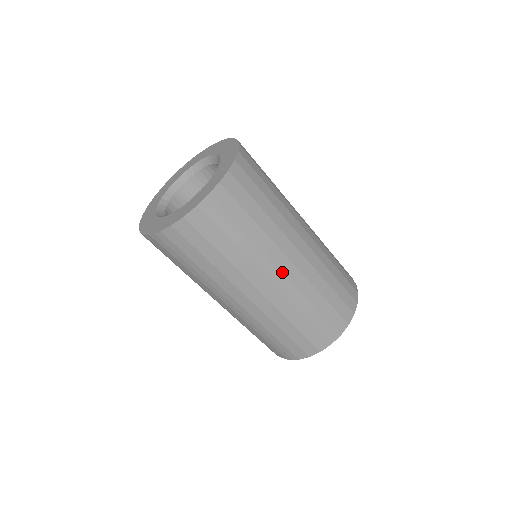
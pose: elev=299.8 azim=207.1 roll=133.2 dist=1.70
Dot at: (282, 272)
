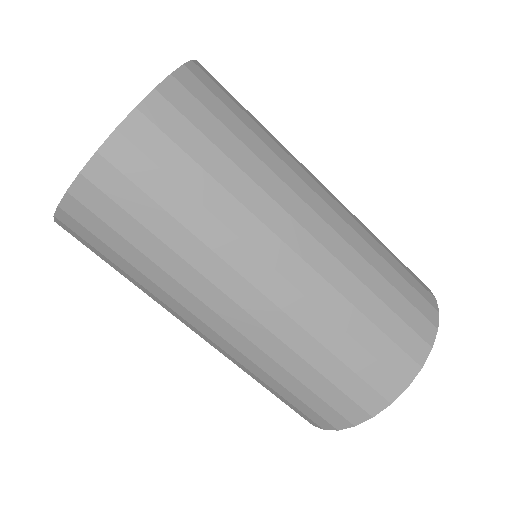
Dot at: (240, 306)
